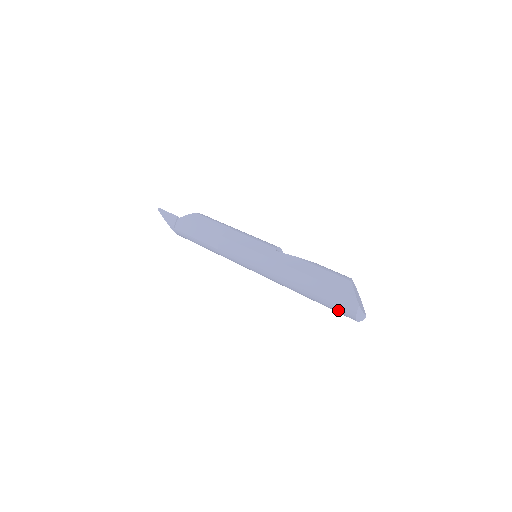
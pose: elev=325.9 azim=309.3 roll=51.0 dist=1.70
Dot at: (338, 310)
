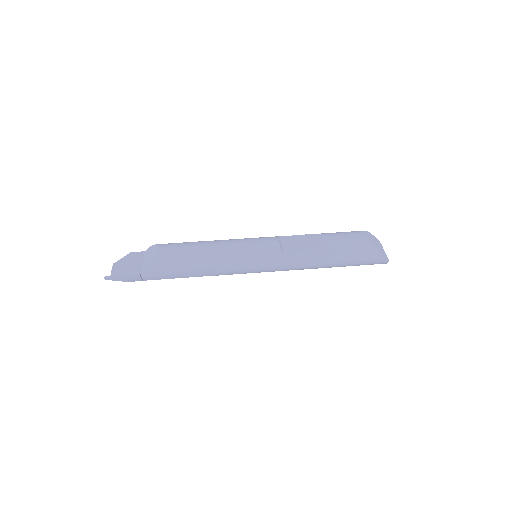
Dot at: occluded
